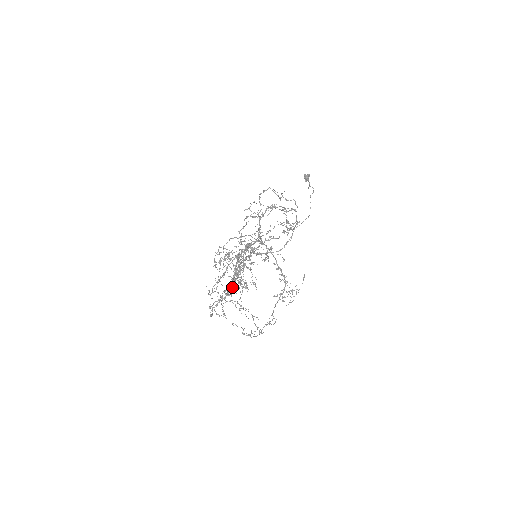
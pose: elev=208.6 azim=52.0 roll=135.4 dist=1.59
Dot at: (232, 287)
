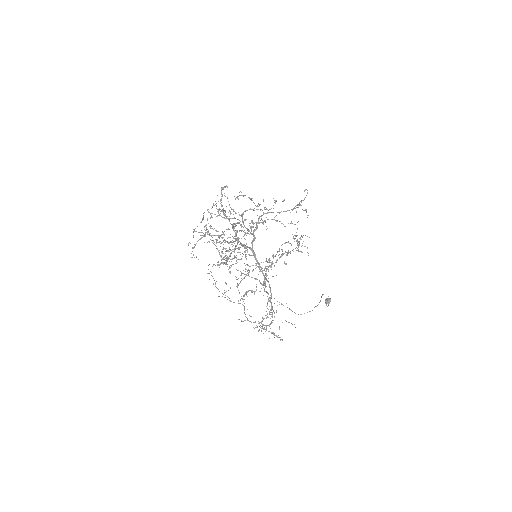
Dot at: occluded
